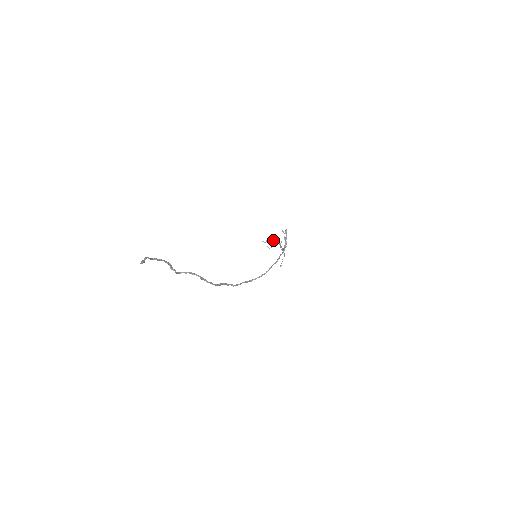
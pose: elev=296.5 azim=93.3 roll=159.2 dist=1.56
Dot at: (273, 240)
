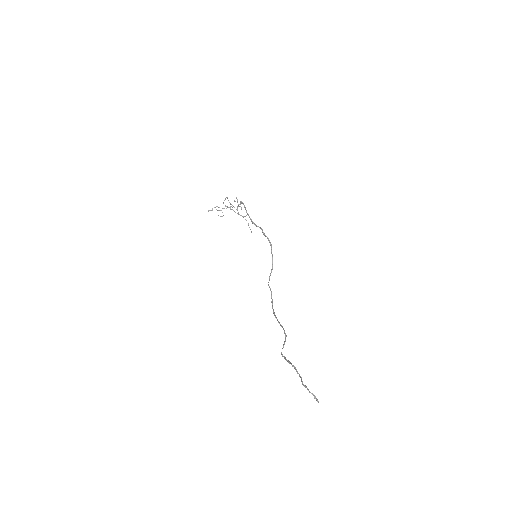
Dot at: (222, 208)
